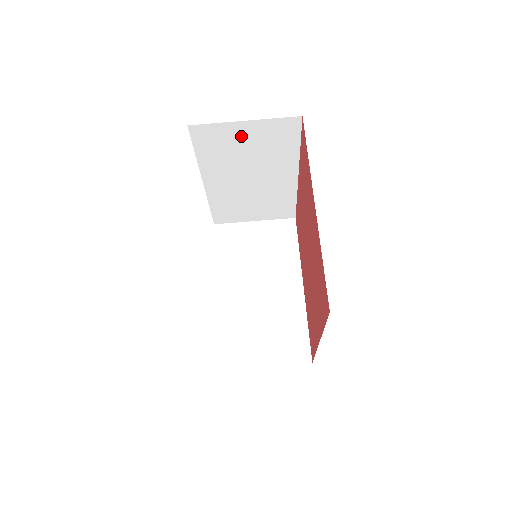
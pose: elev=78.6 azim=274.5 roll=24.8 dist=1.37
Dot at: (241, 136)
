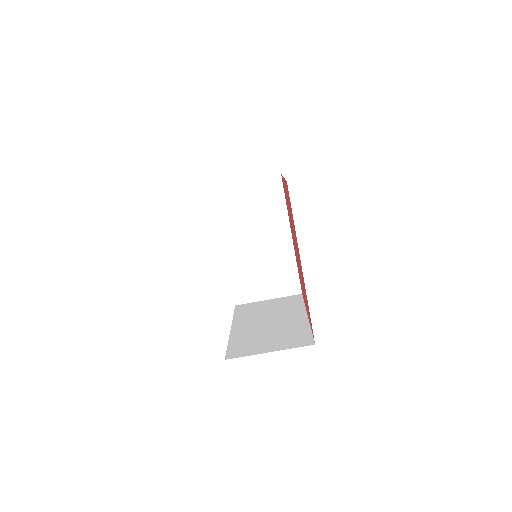
Dot at: occluded
